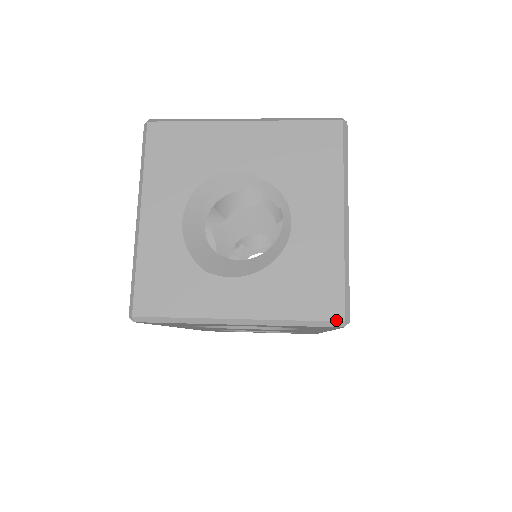
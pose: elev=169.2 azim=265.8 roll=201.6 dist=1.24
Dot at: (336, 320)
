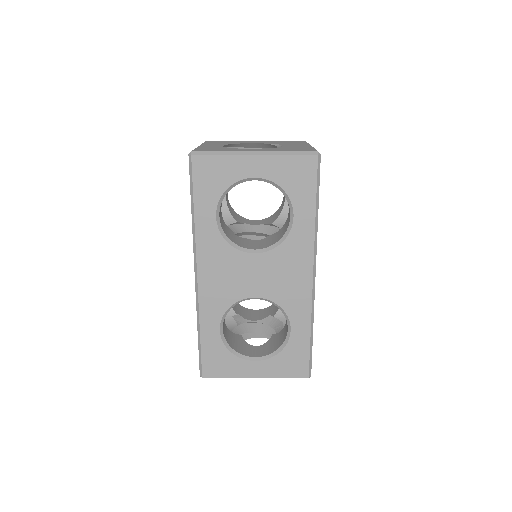
Dot at: (312, 151)
